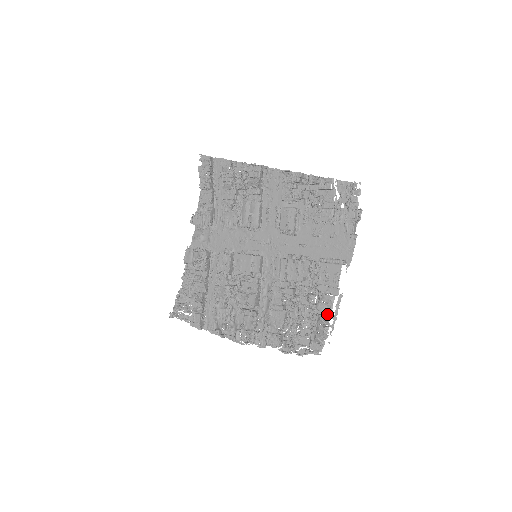
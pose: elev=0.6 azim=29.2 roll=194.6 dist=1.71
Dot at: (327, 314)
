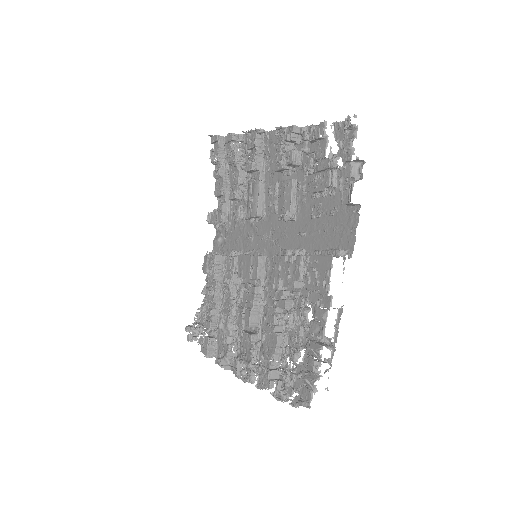
Dot at: (322, 340)
